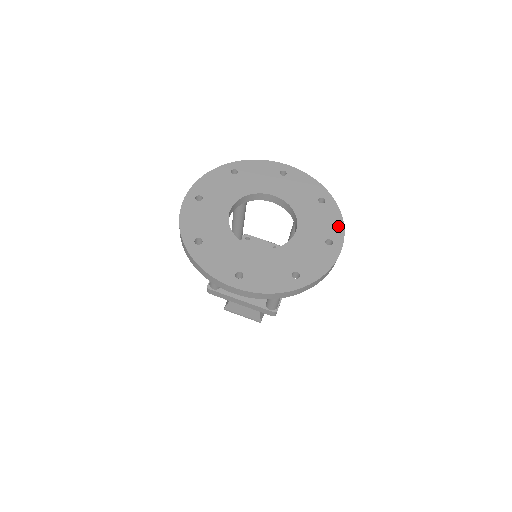
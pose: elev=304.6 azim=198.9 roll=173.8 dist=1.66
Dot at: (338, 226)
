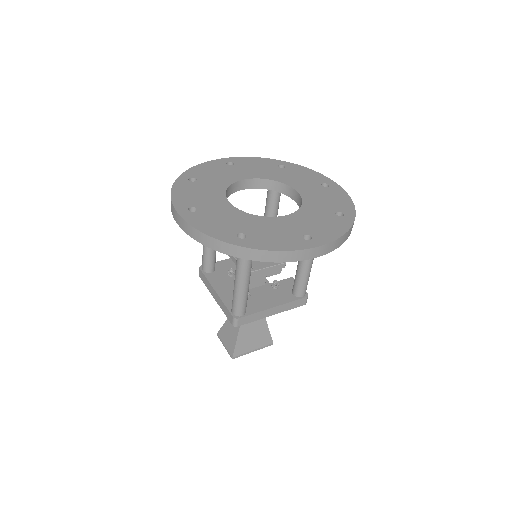
Dot at: (315, 174)
